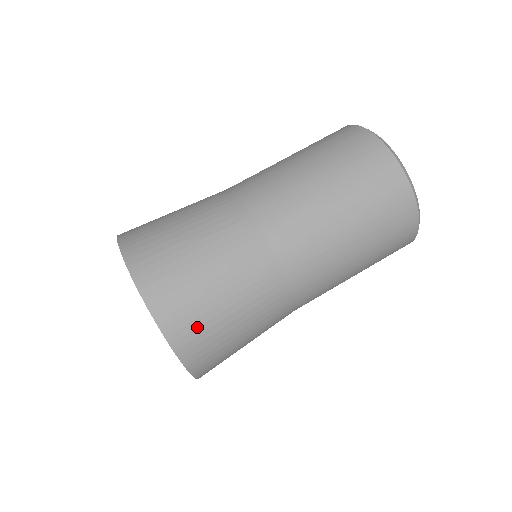
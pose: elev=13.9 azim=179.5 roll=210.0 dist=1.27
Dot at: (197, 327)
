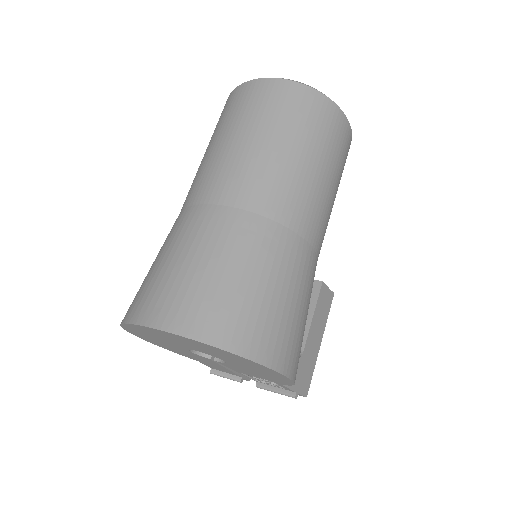
Dot at: (219, 310)
